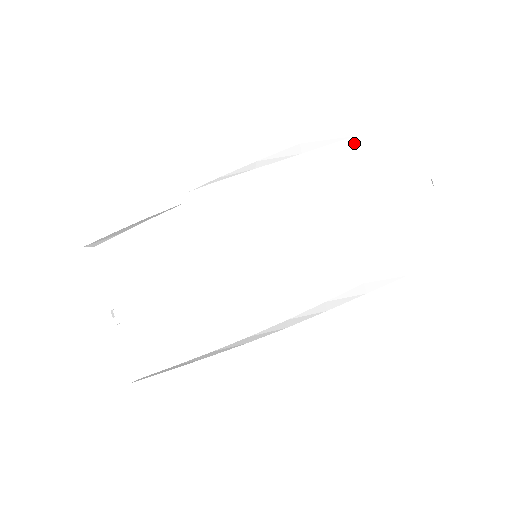
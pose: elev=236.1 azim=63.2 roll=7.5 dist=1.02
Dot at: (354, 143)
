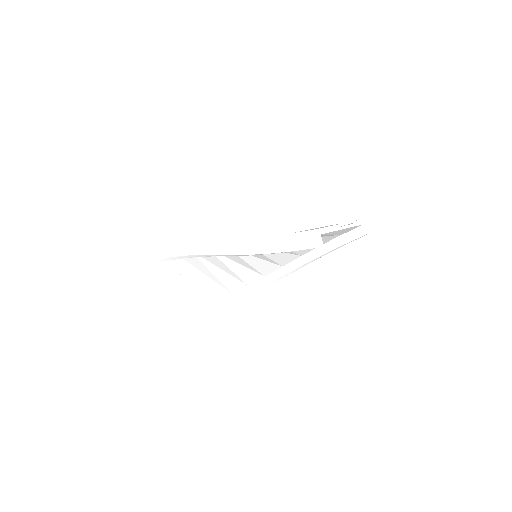
Dot at: occluded
